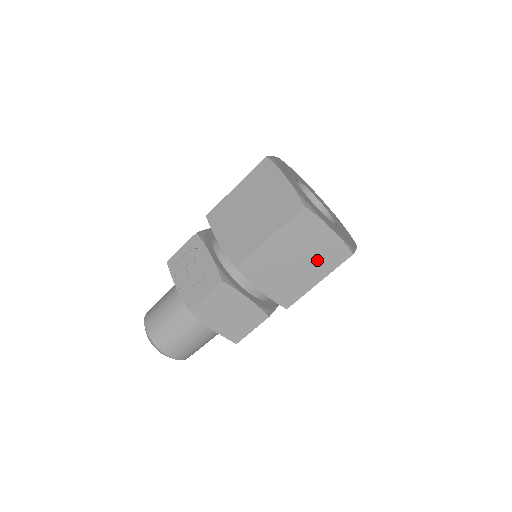
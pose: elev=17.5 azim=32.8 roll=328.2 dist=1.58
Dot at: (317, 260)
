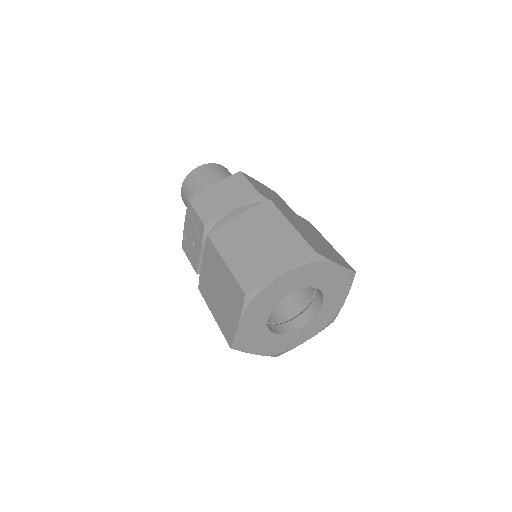
Dot at: occluded
